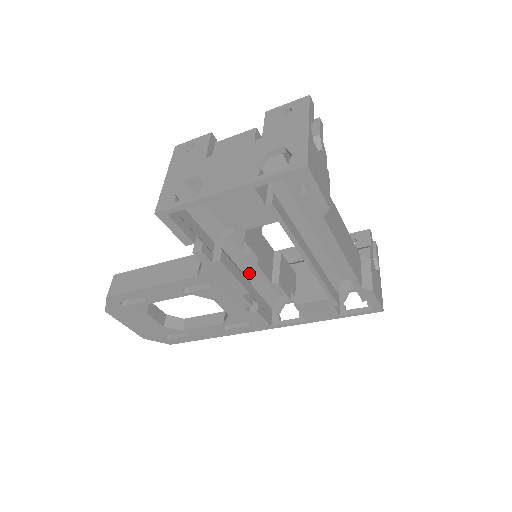
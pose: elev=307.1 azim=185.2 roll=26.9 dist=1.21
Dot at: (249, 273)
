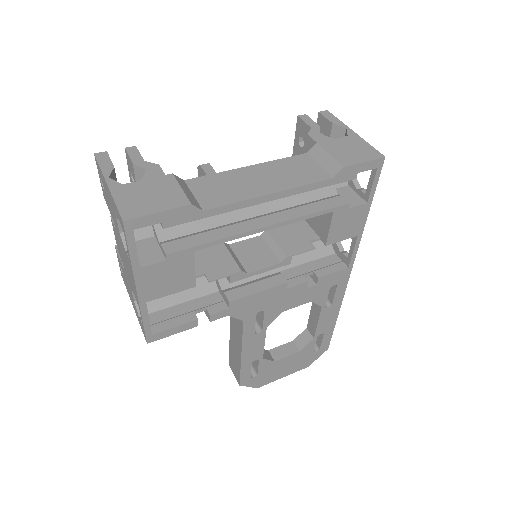
Dot at: occluded
